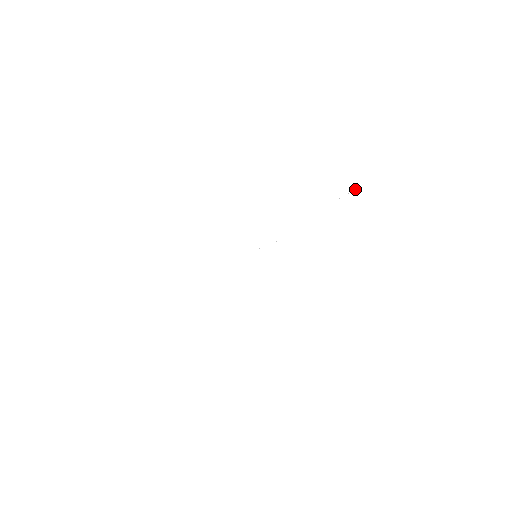
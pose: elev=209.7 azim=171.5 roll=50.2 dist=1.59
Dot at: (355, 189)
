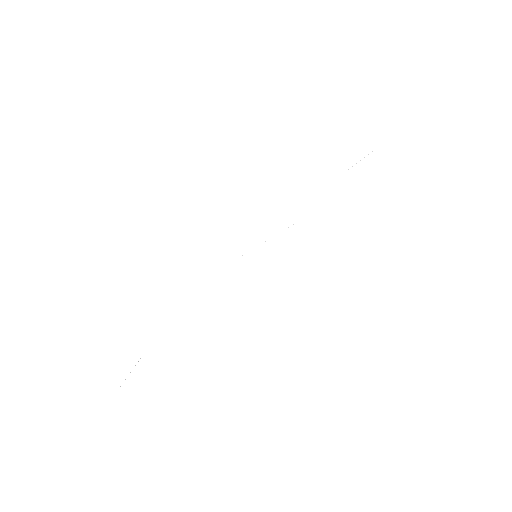
Dot at: occluded
